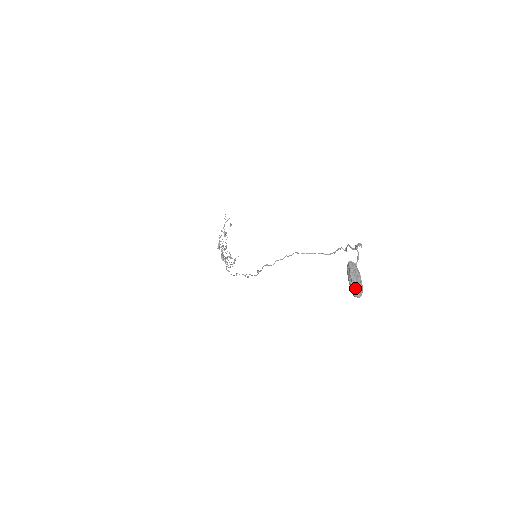
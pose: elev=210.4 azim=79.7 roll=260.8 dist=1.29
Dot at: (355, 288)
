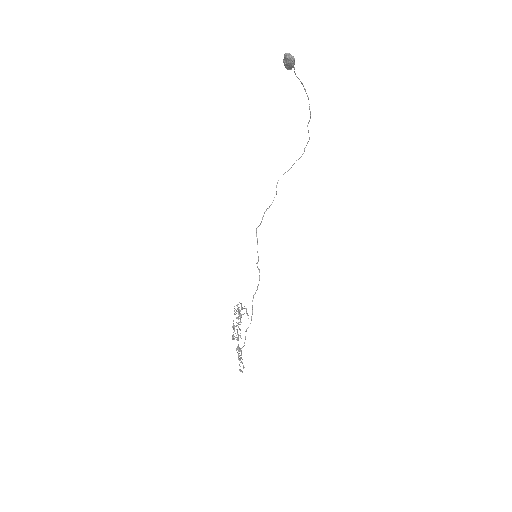
Dot at: (286, 53)
